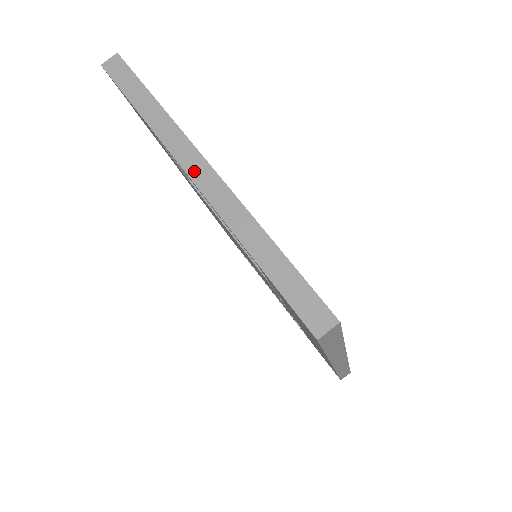
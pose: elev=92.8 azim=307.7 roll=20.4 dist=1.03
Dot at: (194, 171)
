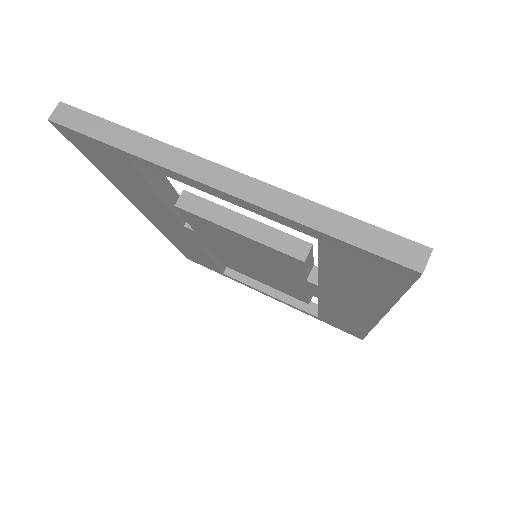
Dot at: (214, 179)
